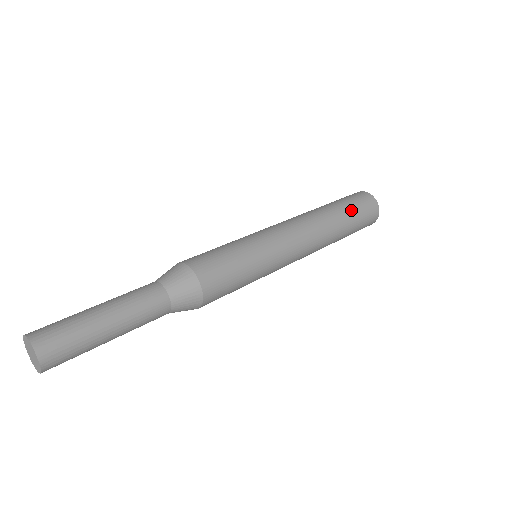
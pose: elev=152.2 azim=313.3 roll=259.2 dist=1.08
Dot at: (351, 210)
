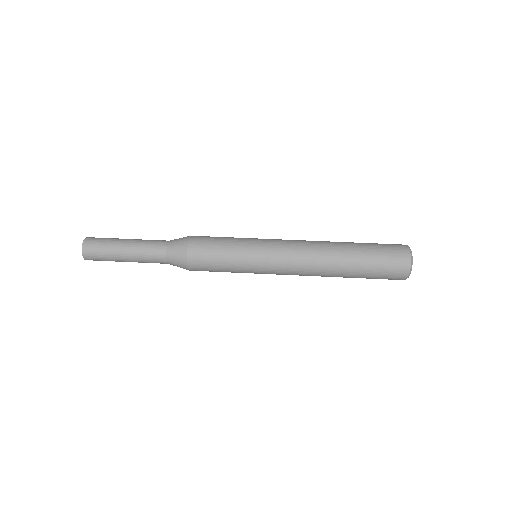
Dot at: (368, 248)
